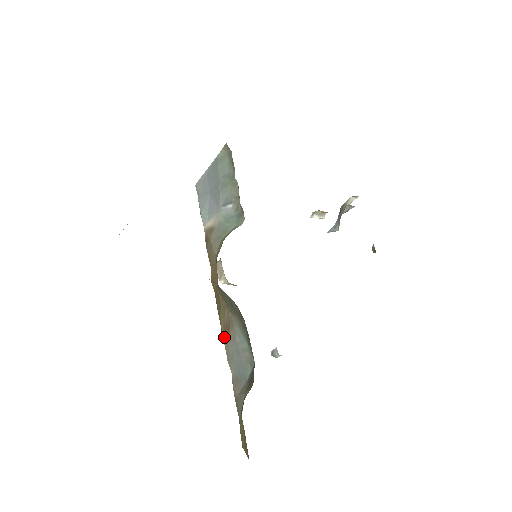
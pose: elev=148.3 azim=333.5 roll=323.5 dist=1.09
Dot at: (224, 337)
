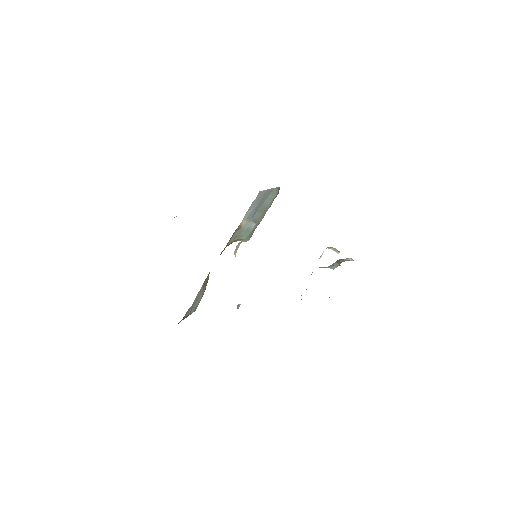
Dot at: (202, 286)
